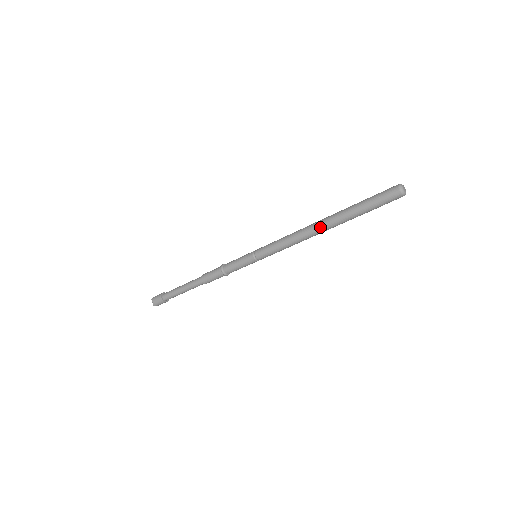
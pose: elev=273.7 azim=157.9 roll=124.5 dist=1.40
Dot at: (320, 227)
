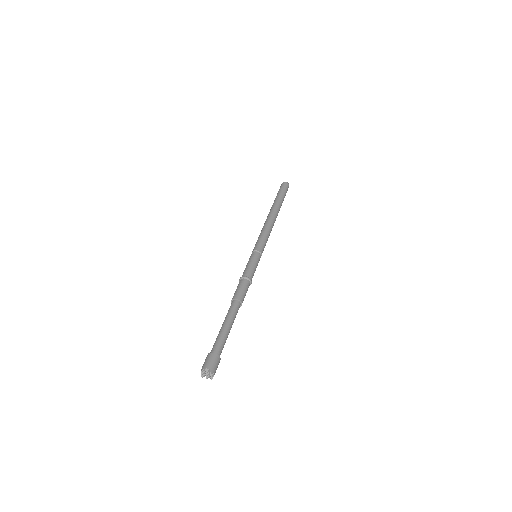
Dot at: (273, 213)
